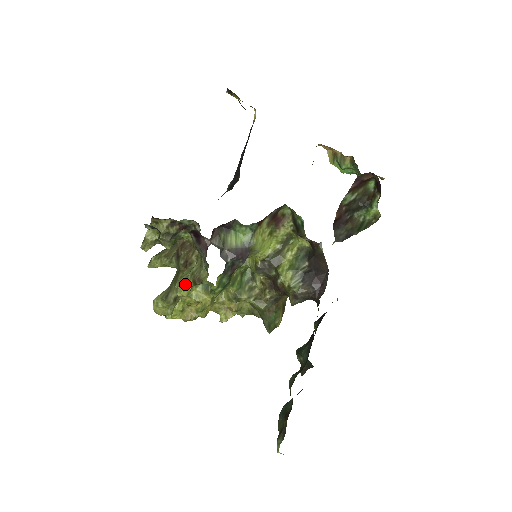
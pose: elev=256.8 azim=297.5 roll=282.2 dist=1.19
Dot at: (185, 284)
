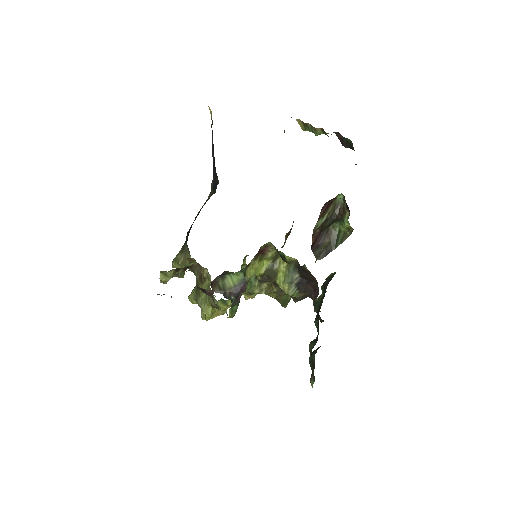
Dot at: (206, 305)
